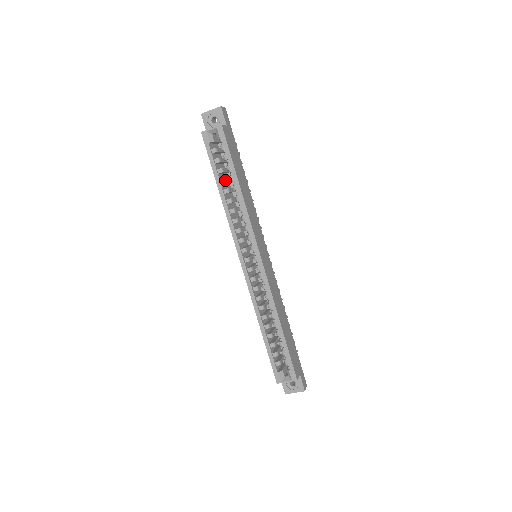
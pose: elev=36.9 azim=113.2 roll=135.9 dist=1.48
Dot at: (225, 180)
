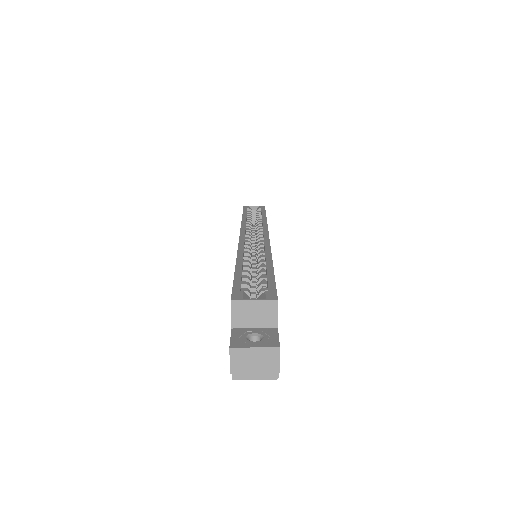
Dot at: (251, 218)
